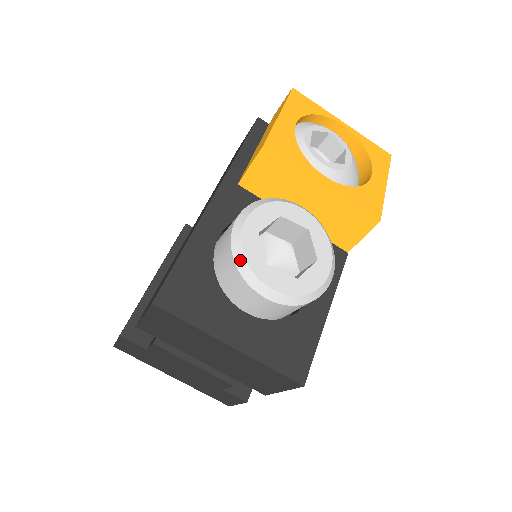
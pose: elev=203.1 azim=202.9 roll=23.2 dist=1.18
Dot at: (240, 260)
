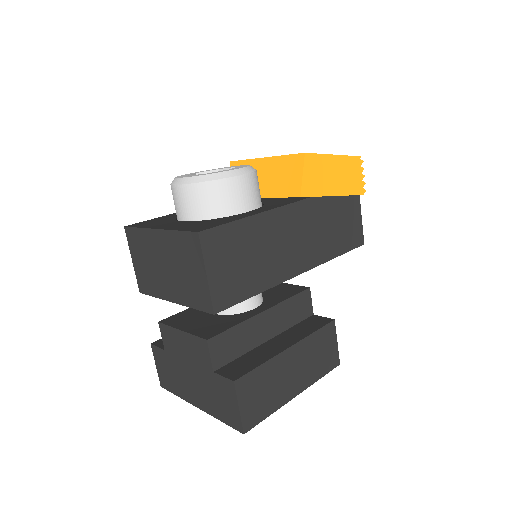
Dot at: occluded
